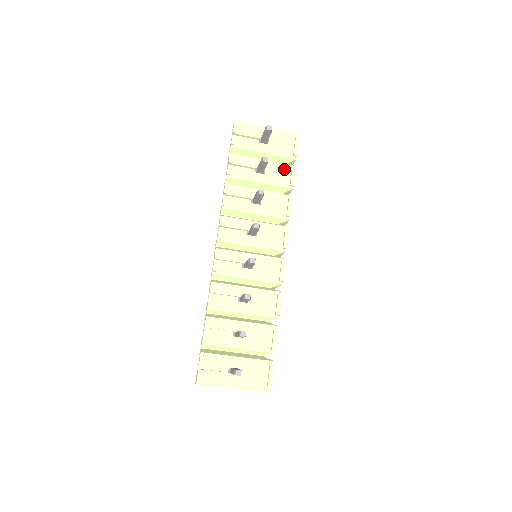
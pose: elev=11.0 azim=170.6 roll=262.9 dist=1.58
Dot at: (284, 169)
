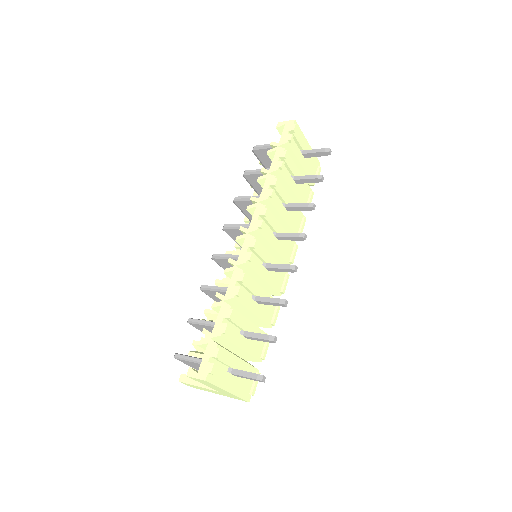
Dot at: (307, 189)
